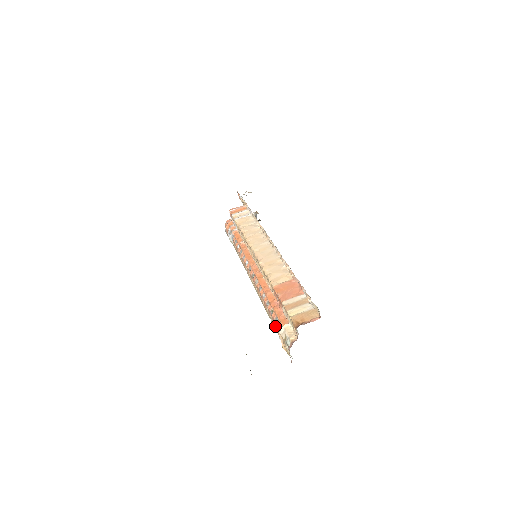
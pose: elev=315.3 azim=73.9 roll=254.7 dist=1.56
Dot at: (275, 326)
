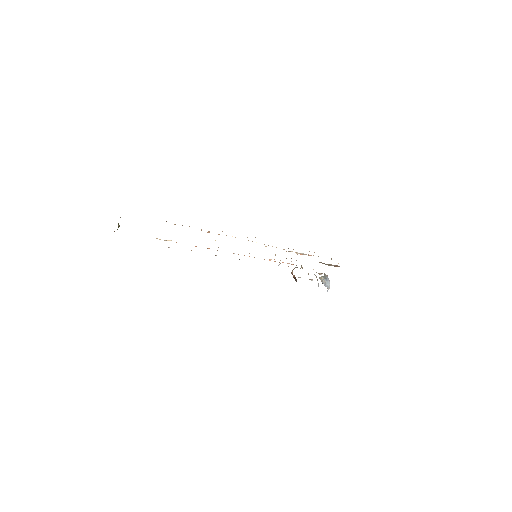
Dot at: occluded
